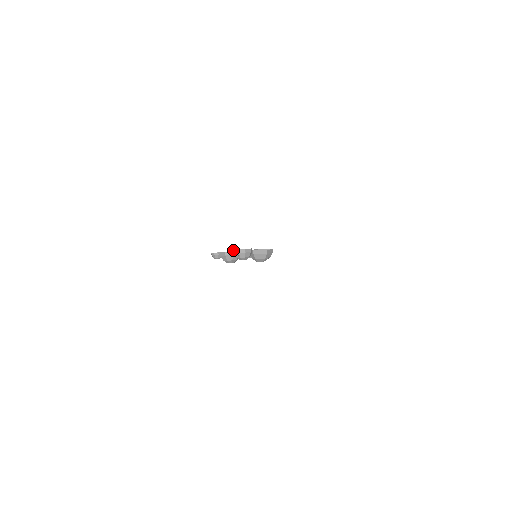
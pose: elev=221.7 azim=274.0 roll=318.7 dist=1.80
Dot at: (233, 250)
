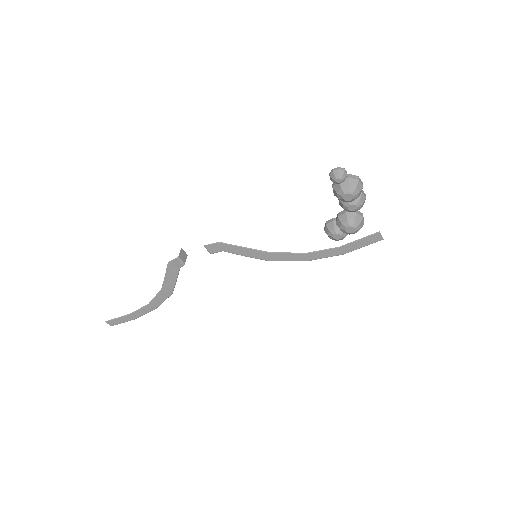
Dot at: occluded
